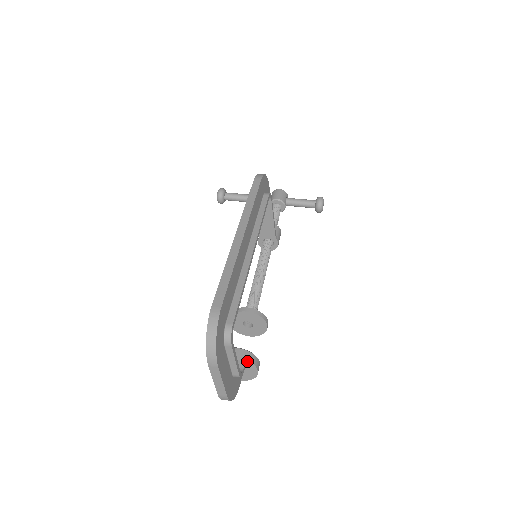
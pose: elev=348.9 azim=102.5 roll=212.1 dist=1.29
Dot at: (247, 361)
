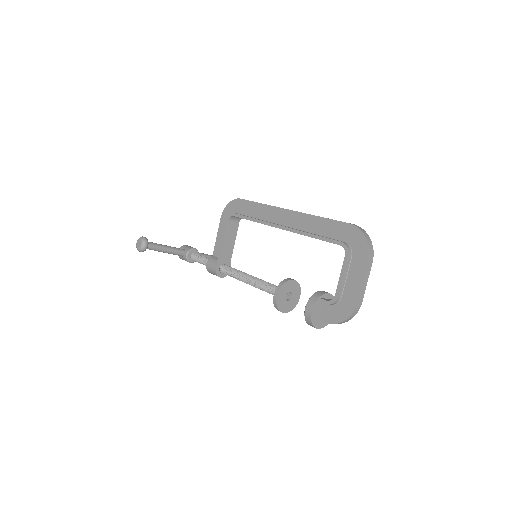
Dot at: occluded
